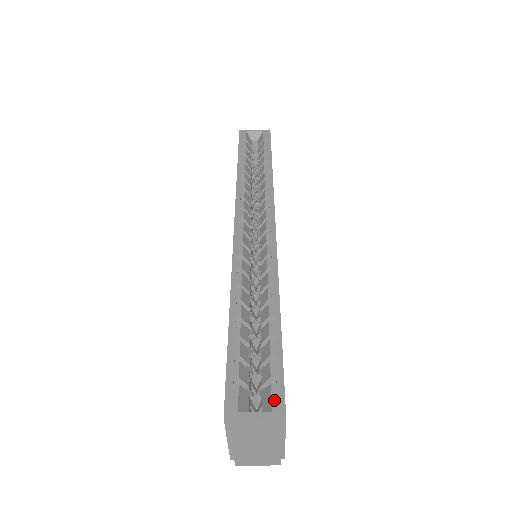
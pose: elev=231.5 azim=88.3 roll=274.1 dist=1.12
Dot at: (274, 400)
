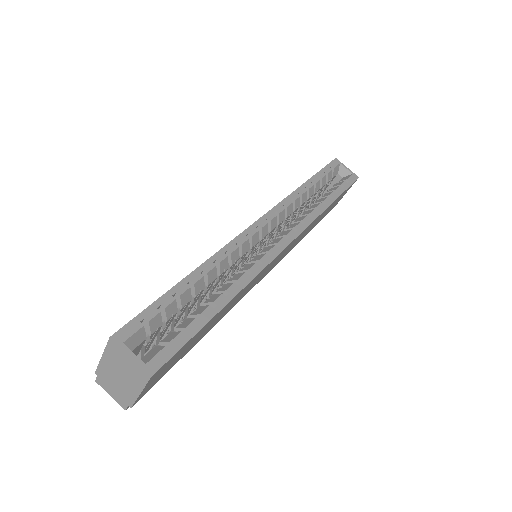
Dot at: (156, 358)
